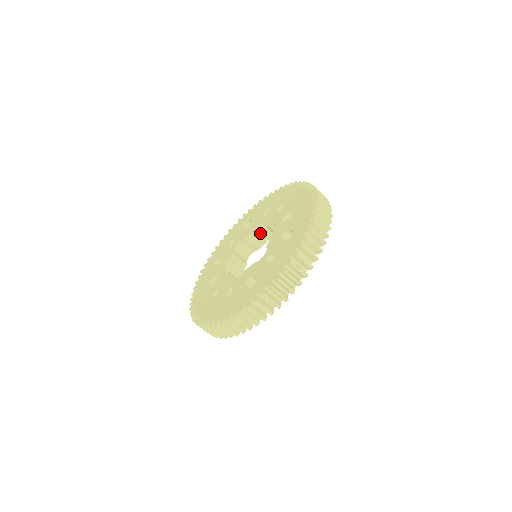
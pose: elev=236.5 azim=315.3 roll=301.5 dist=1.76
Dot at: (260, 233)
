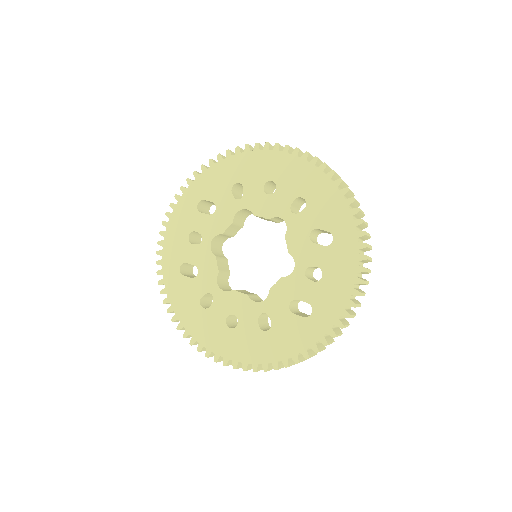
Dot at: (238, 220)
